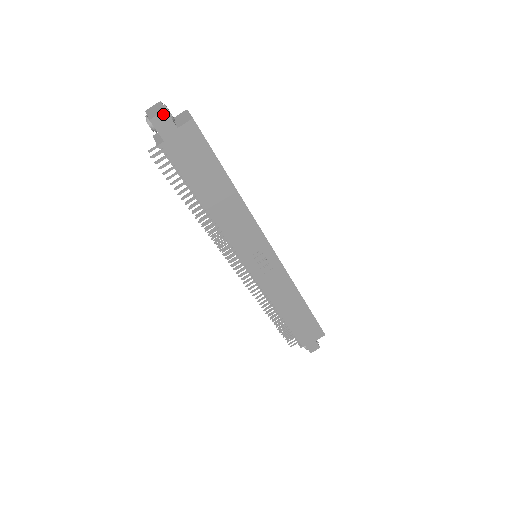
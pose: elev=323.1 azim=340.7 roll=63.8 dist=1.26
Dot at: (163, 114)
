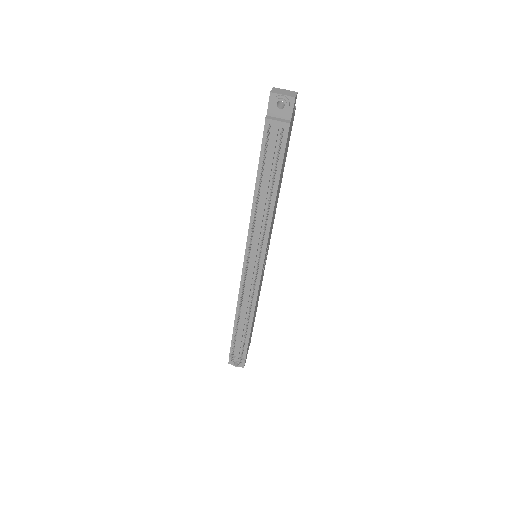
Dot at: (296, 96)
